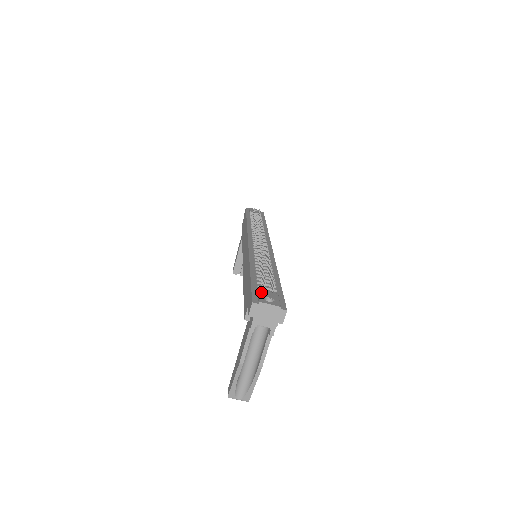
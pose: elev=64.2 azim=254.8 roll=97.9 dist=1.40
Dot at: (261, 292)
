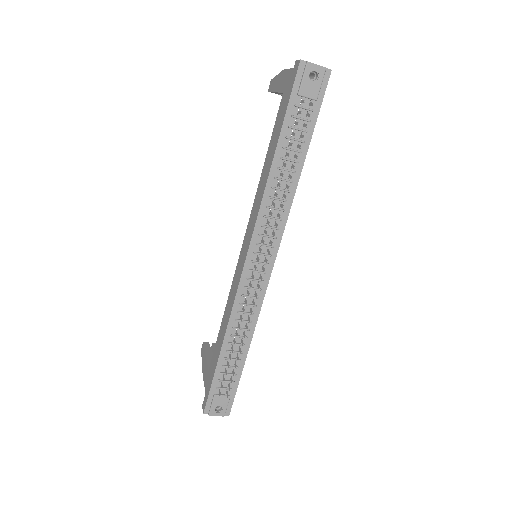
Dot at: (215, 400)
